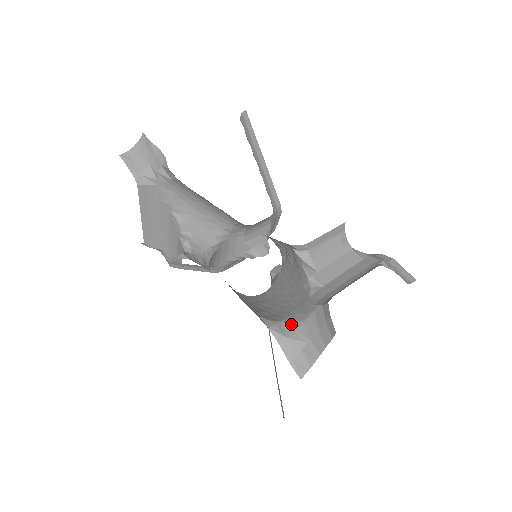
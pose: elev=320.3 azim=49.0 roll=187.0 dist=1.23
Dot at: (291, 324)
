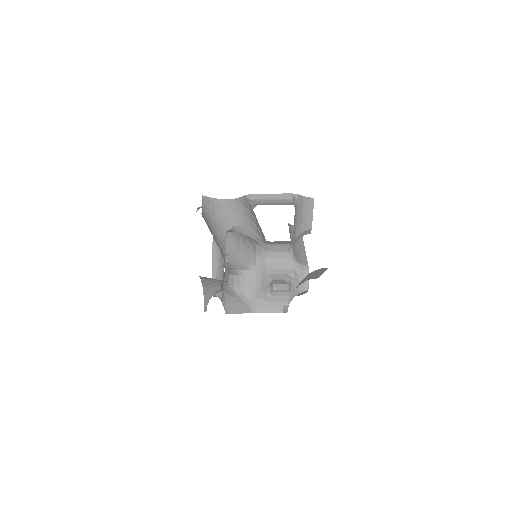
Dot at: occluded
